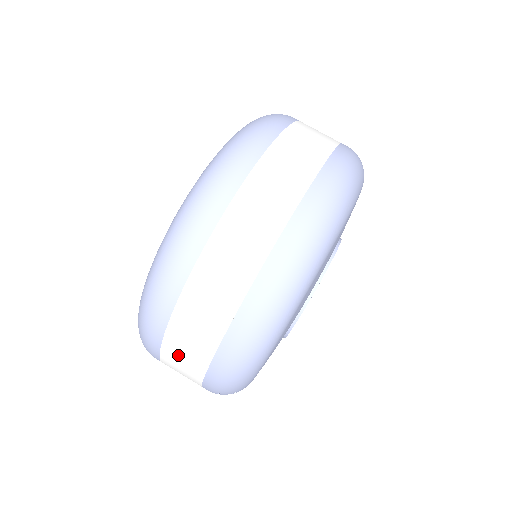
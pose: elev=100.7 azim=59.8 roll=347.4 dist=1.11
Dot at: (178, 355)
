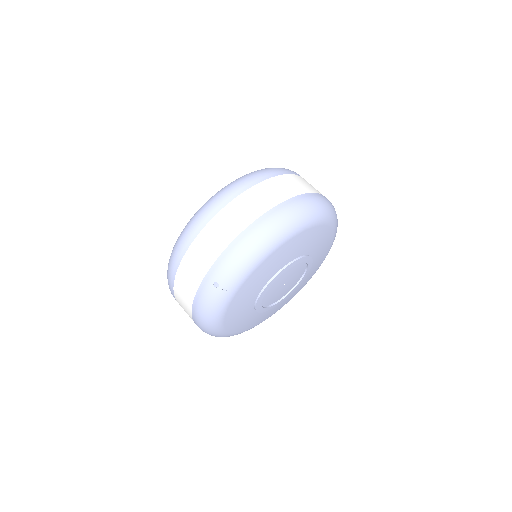
Dot at: (213, 234)
